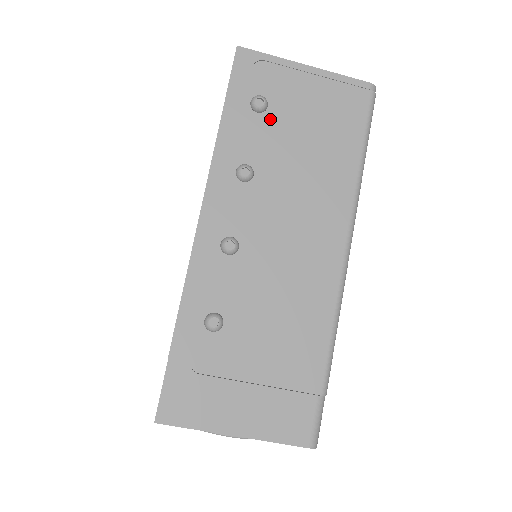
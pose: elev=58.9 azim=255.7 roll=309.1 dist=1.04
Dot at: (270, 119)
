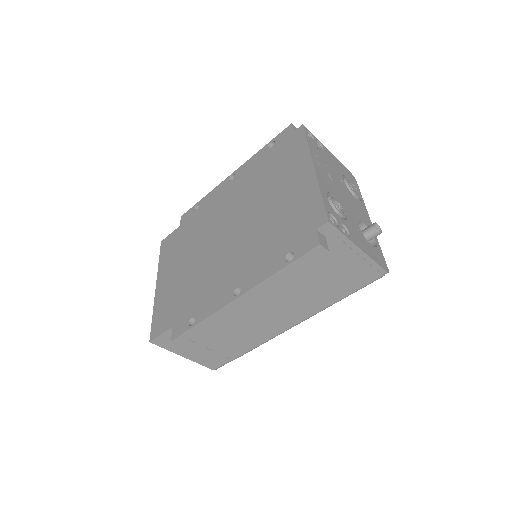
Dot at: (310, 265)
